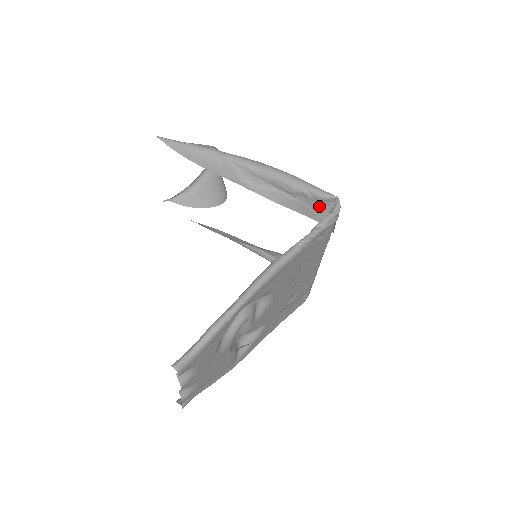
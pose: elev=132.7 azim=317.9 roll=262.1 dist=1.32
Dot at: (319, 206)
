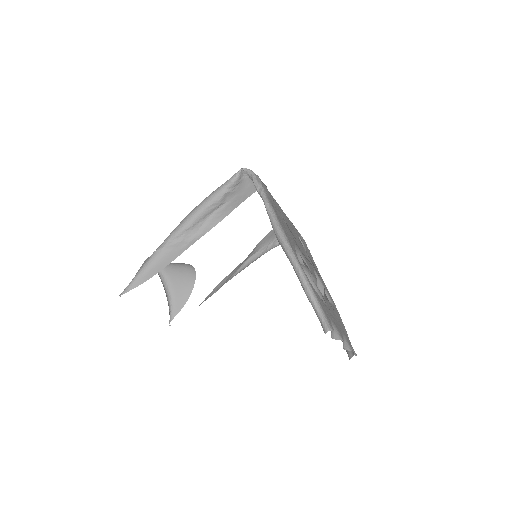
Dot at: (240, 187)
